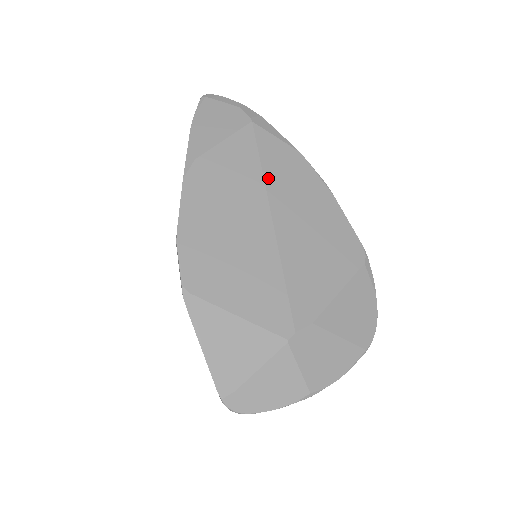
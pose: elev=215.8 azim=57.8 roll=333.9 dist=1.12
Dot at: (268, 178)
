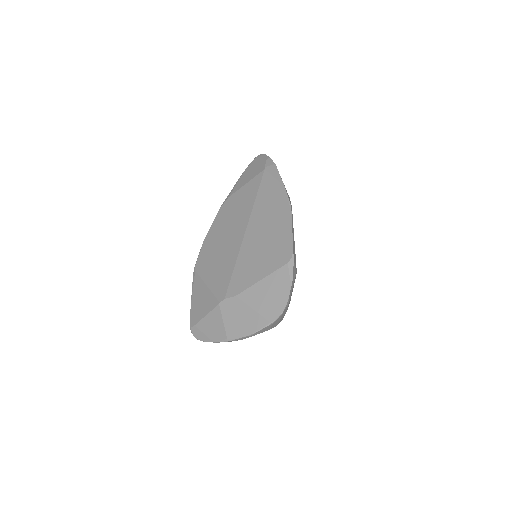
Dot at: (256, 205)
